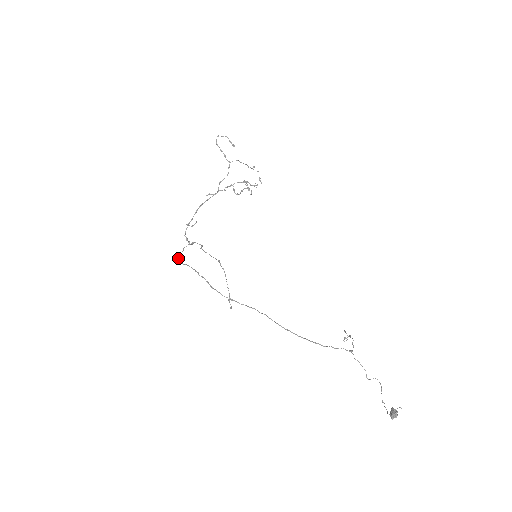
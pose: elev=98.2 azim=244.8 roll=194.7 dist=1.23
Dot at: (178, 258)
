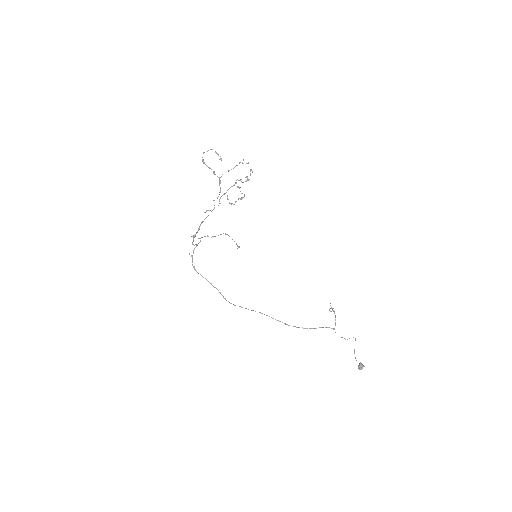
Dot at: occluded
